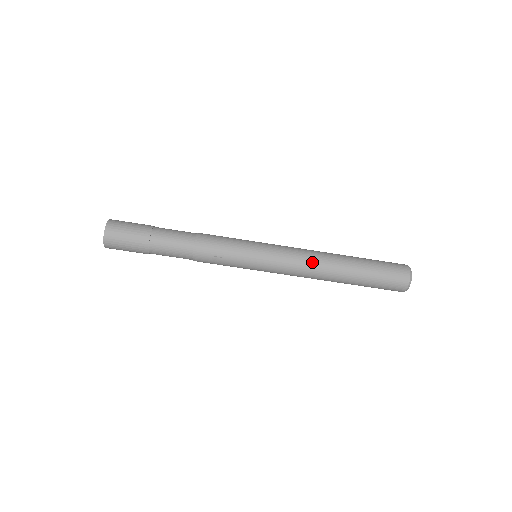
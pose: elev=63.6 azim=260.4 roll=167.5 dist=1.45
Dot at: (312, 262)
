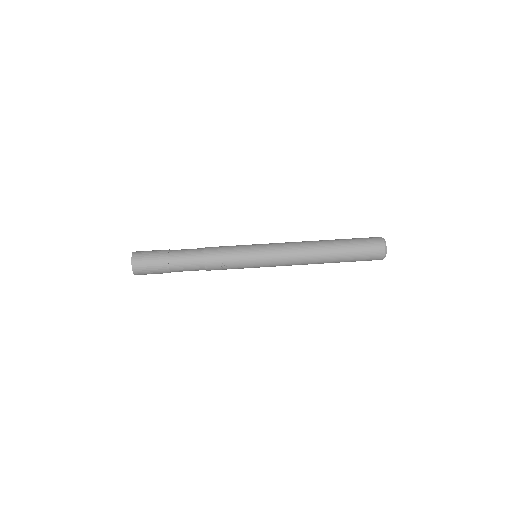
Dot at: (302, 251)
